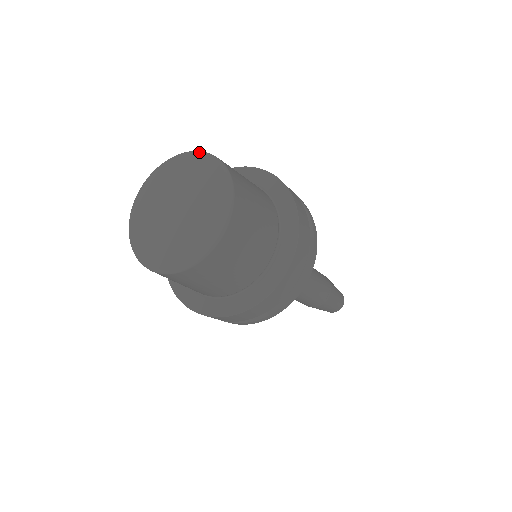
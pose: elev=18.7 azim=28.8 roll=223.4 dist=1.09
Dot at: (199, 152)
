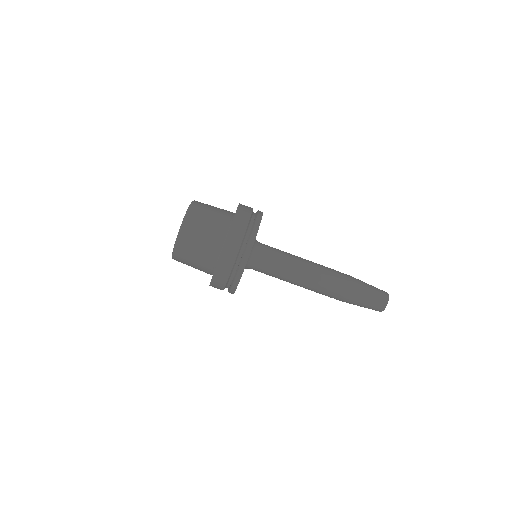
Dot at: occluded
